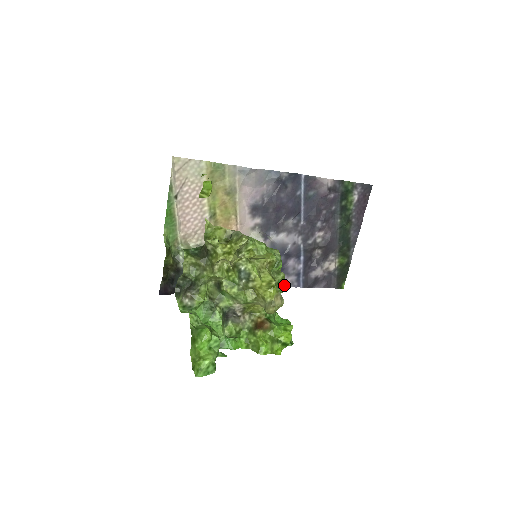
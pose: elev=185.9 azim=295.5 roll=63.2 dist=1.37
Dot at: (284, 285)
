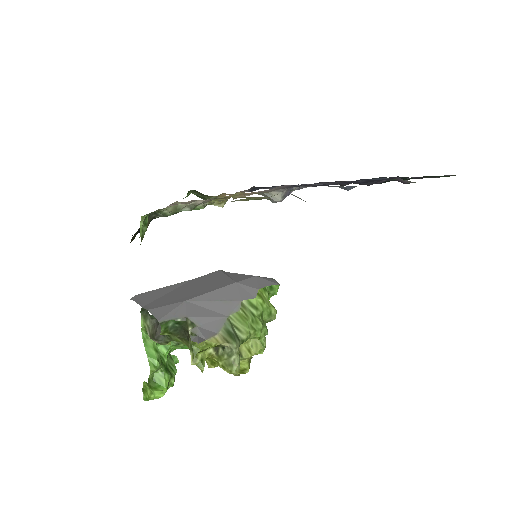
Dot at: occluded
